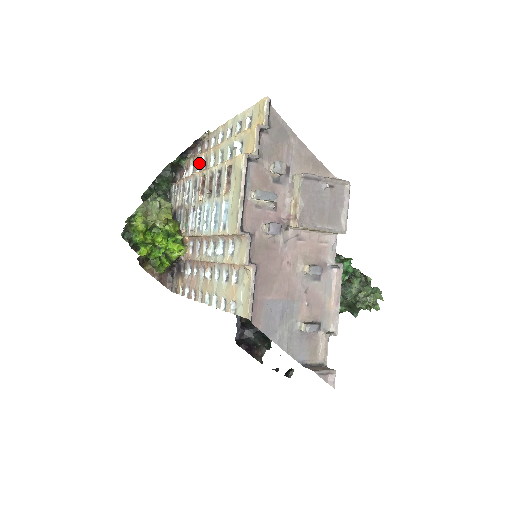
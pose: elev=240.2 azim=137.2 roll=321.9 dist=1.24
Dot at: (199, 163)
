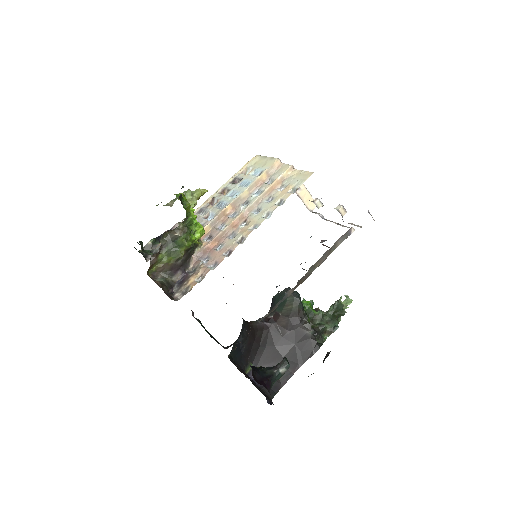
Dot at: occluded
